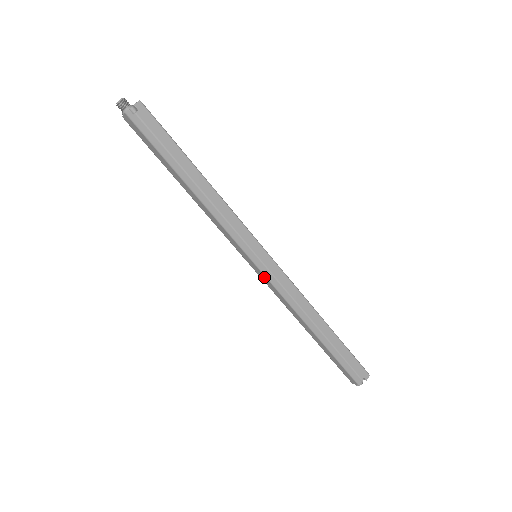
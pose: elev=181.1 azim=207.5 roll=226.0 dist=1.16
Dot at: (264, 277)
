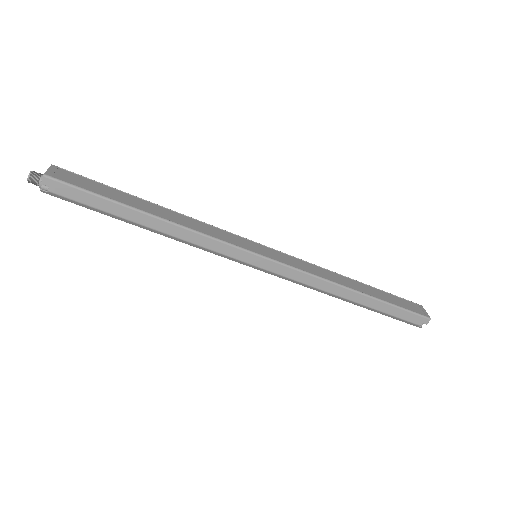
Dot at: occluded
